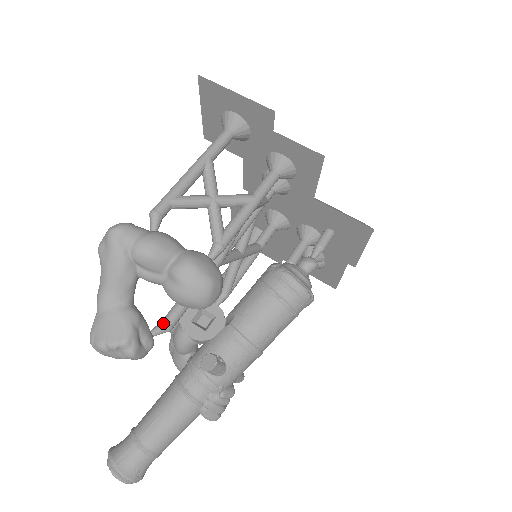
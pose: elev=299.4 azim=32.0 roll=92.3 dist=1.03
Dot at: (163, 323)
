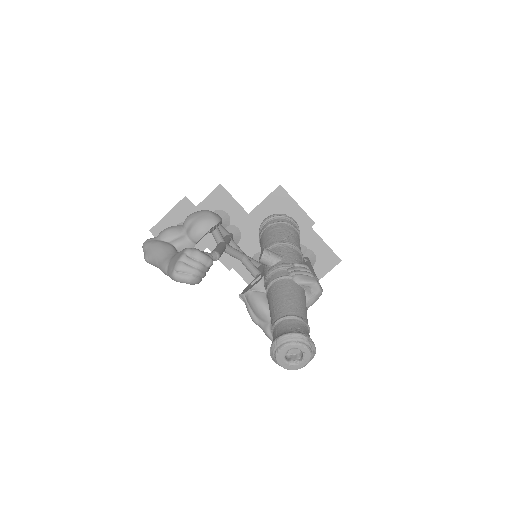
Dot at: occluded
